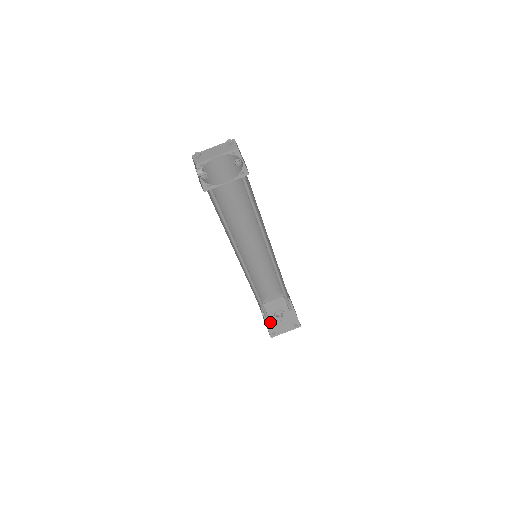
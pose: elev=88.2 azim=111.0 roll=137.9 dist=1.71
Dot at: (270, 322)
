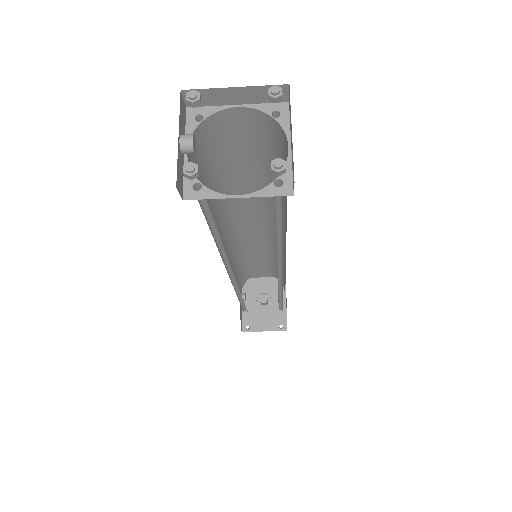
Dot at: (248, 307)
